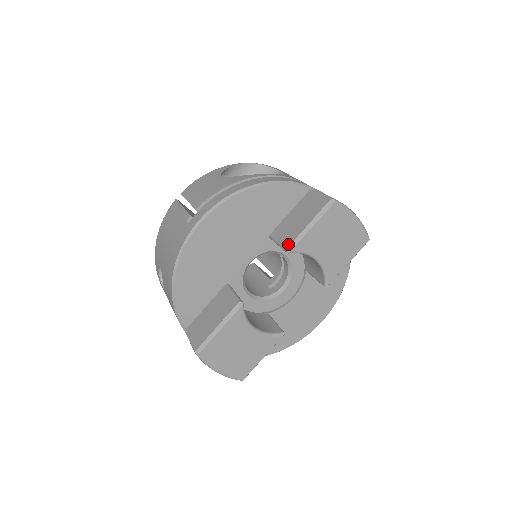
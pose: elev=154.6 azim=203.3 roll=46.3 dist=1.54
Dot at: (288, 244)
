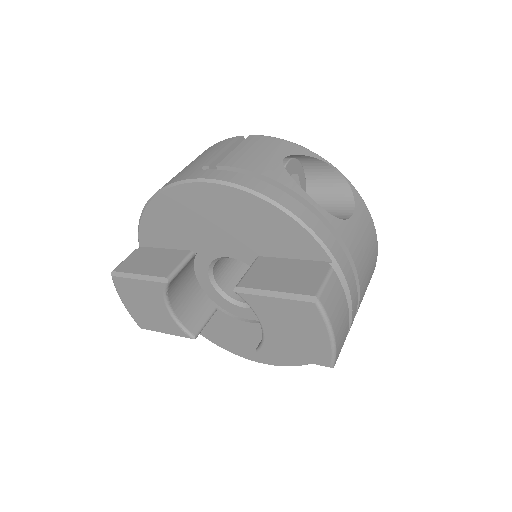
Dot at: (243, 284)
